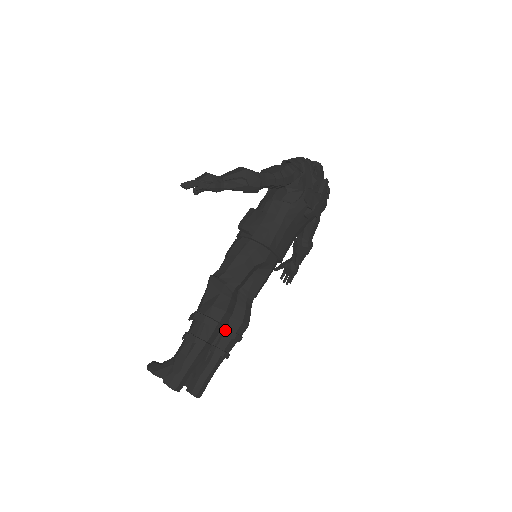
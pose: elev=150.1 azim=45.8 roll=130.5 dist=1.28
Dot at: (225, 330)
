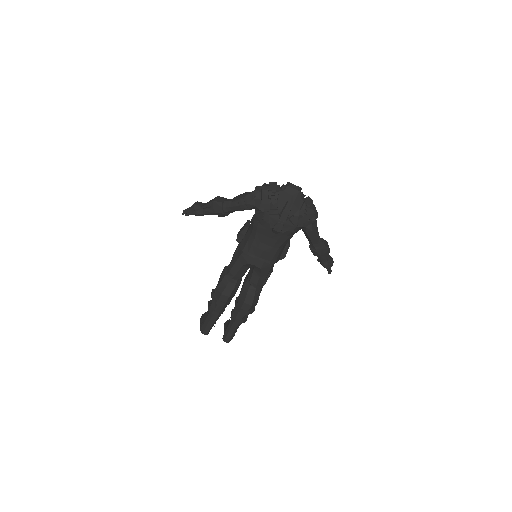
Dot at: (236, 305)
